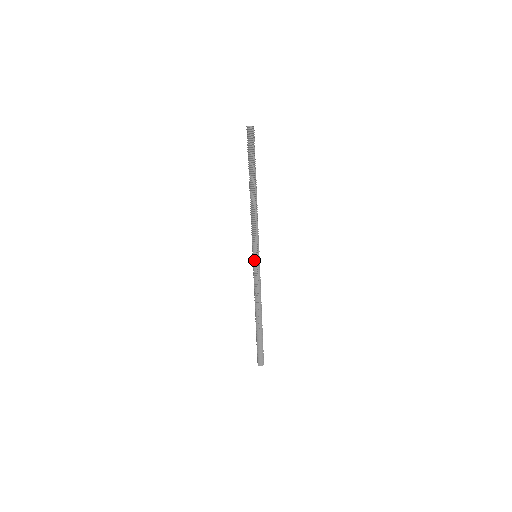
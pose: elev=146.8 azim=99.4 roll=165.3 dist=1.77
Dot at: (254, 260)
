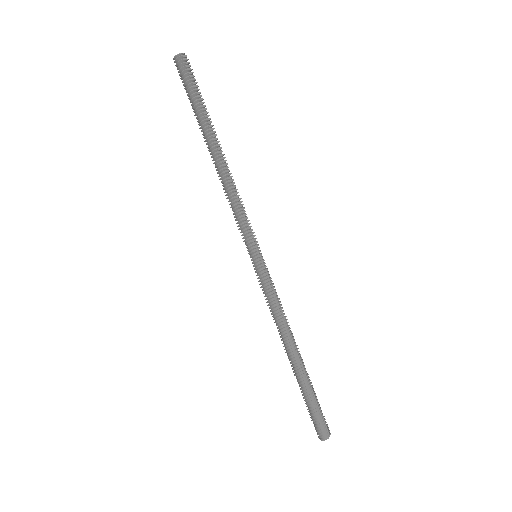
Dot at: (252, 263)
